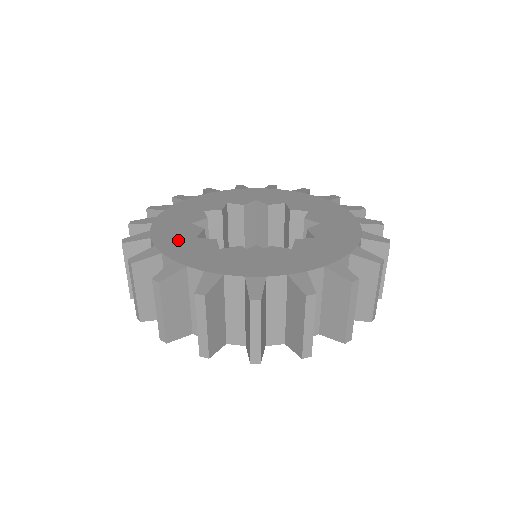
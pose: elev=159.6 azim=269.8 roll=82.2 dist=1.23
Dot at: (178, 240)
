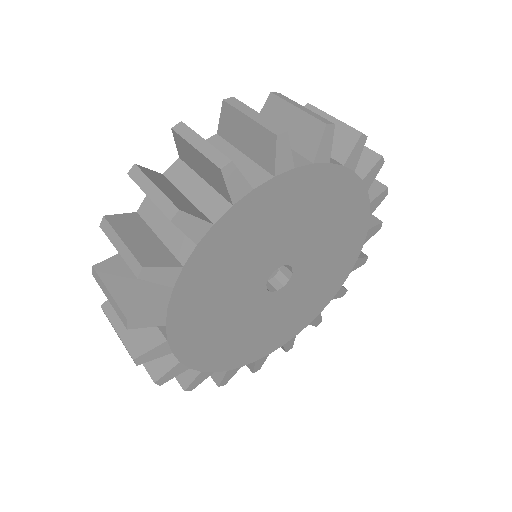
Dot at: occluded
